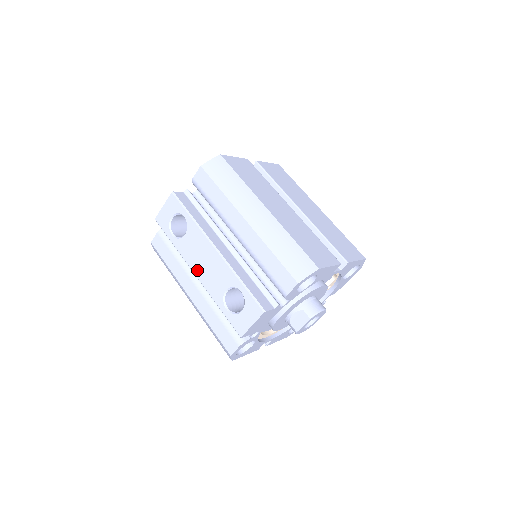
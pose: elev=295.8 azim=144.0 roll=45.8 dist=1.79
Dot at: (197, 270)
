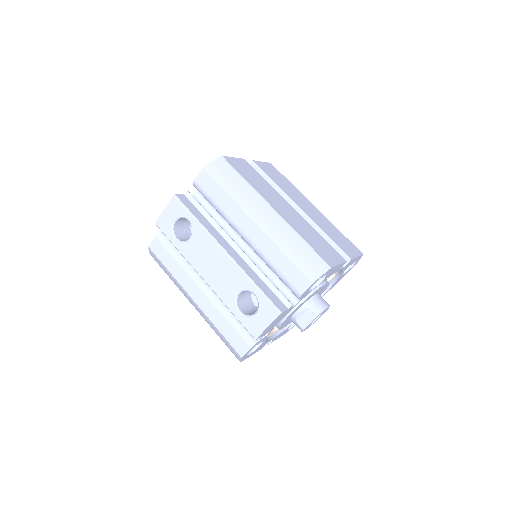
Dot at: (205, 274)
